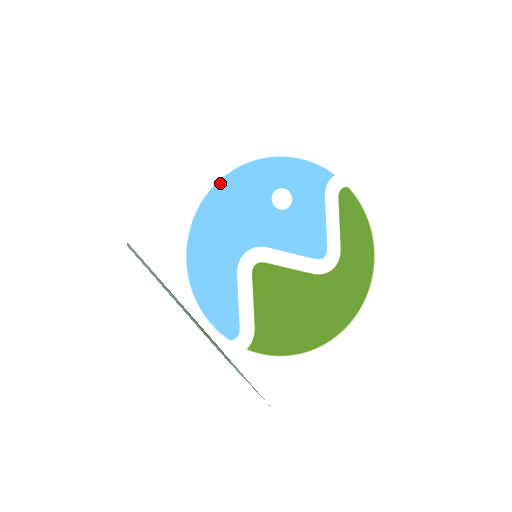
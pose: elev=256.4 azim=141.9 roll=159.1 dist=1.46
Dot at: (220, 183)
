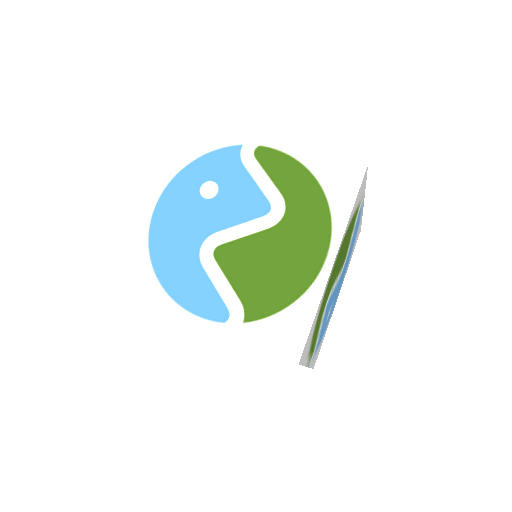
Dot at: (156, 210)
